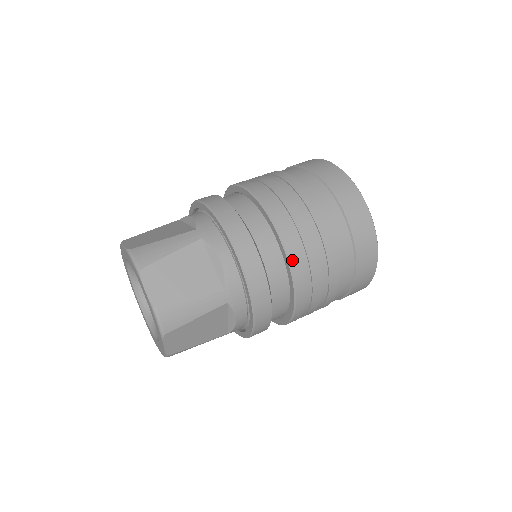
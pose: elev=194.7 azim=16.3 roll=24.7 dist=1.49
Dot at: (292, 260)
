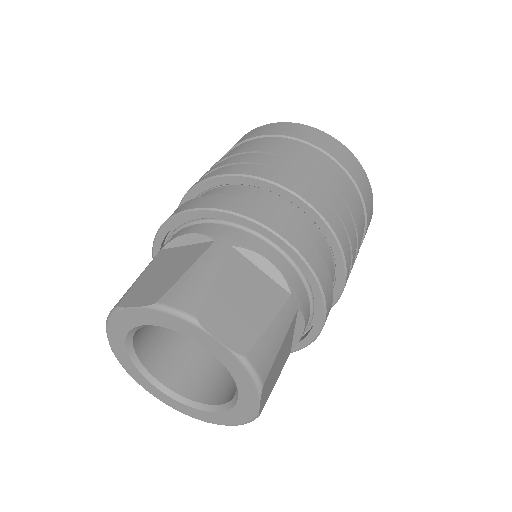
Dot at: (333, 226)
